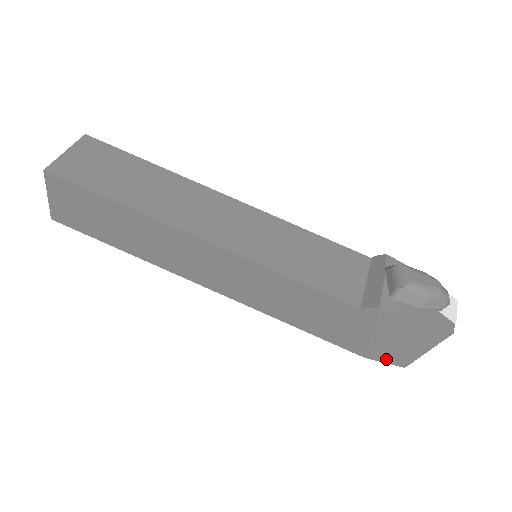
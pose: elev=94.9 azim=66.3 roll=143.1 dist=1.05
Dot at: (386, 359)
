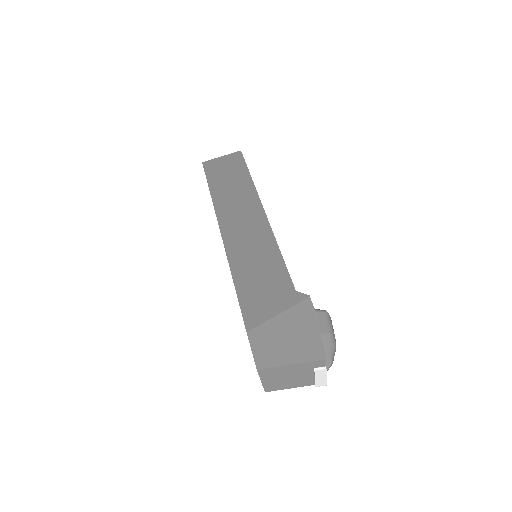
Dot at: (257, 347)
